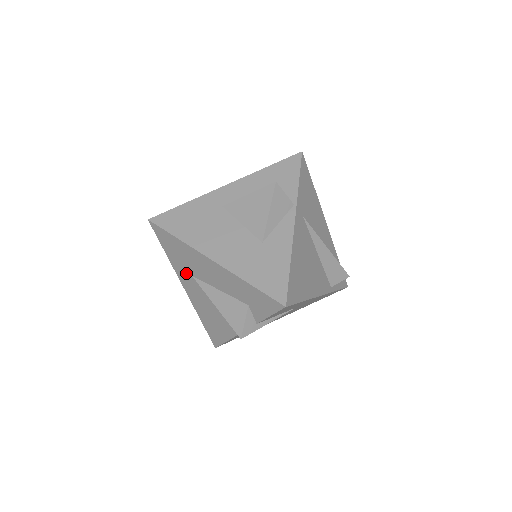
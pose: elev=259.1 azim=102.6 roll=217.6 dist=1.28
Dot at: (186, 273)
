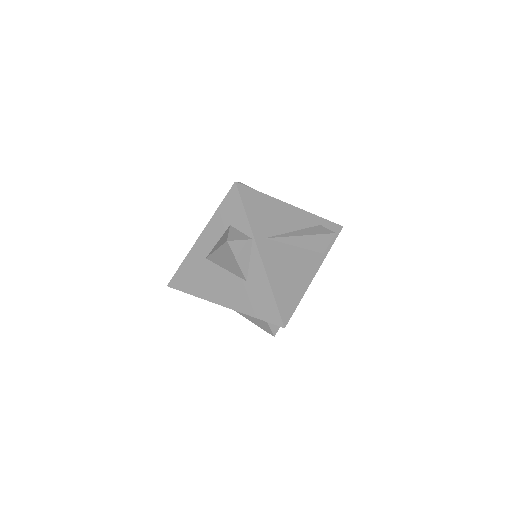
Dot at: occluded
